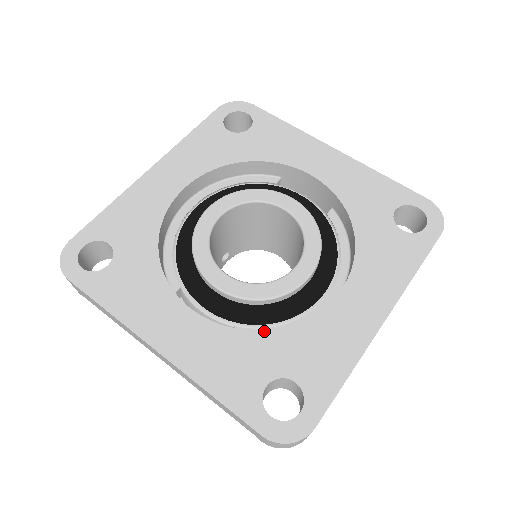
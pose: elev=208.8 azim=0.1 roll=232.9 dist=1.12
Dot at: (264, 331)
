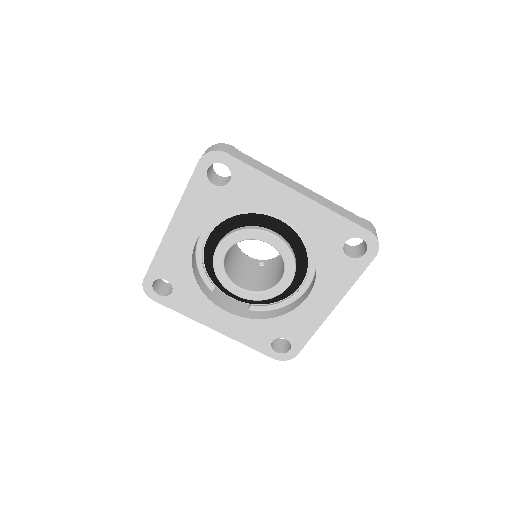
Dot at: (267, 319)
